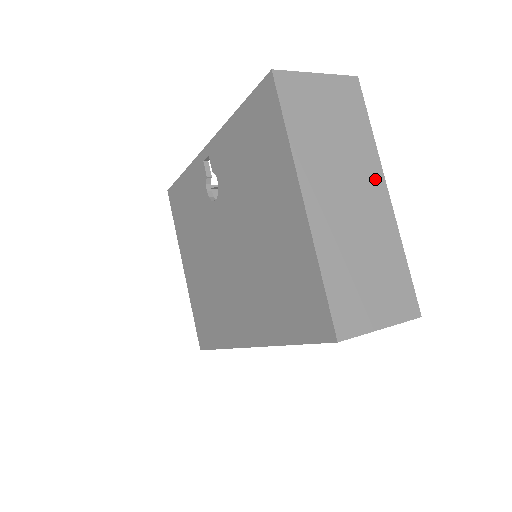
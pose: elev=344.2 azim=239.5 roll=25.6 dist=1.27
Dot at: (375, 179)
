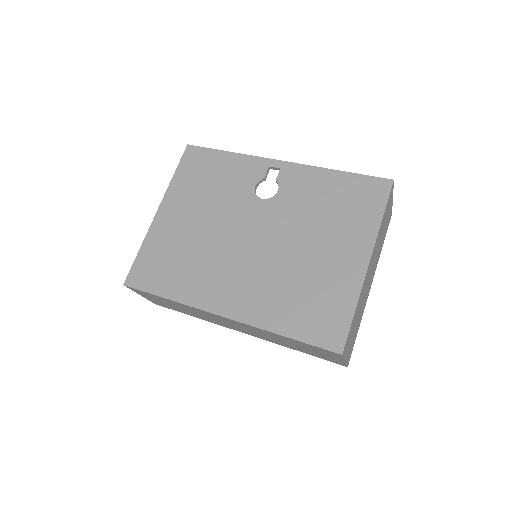
Dot at: occluded
